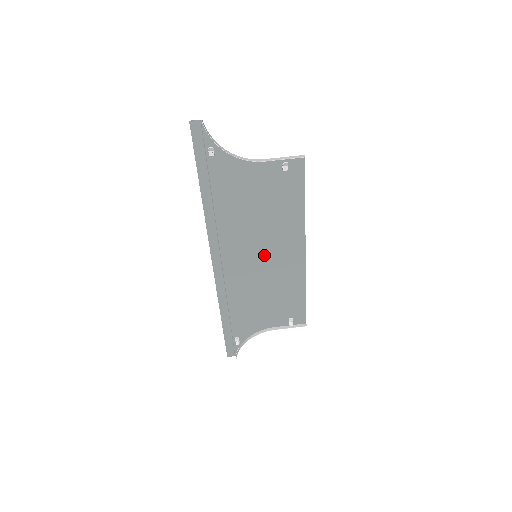
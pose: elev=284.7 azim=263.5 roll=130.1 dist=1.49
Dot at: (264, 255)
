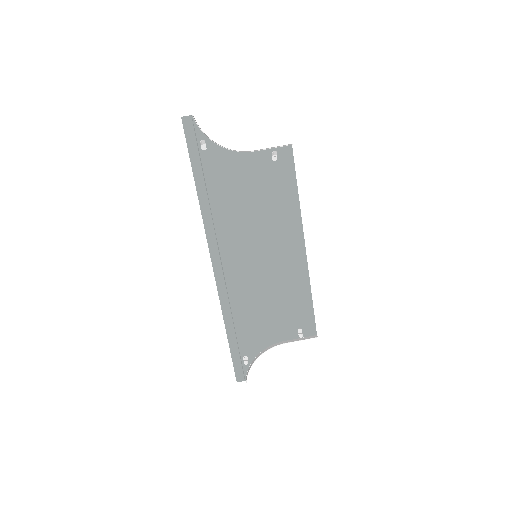
Dot at: (264, 254)
